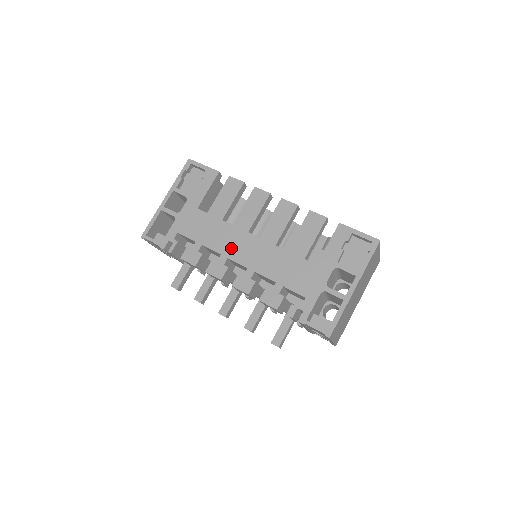
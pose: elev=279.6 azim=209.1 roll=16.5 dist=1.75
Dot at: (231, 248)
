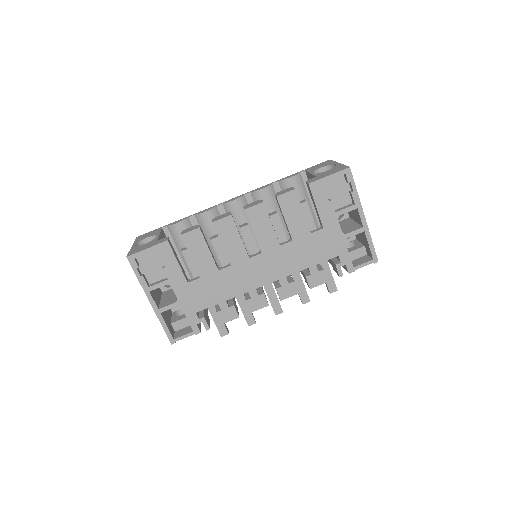
Dot at: (250, 281)
